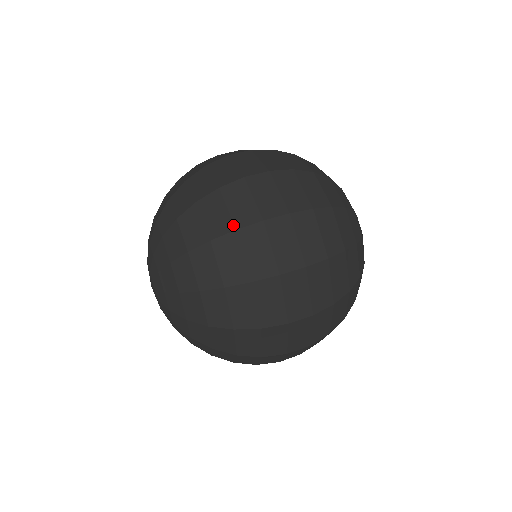
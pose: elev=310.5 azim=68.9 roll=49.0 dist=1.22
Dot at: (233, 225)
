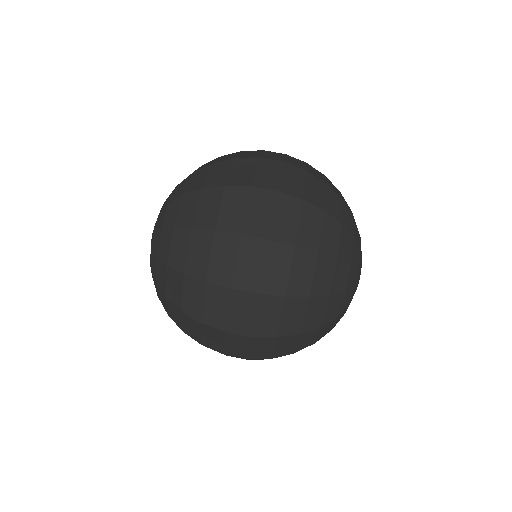
Dot at: (206, 276)
